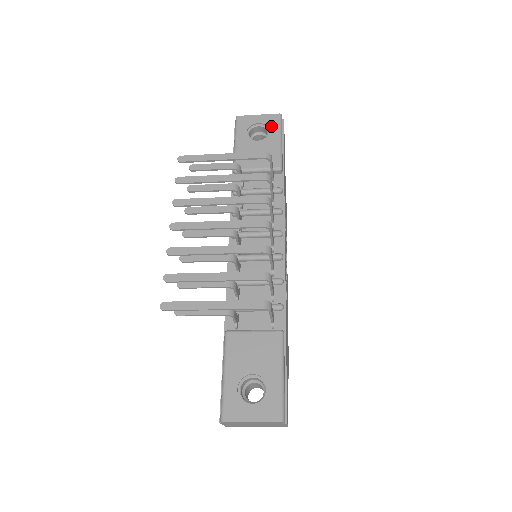
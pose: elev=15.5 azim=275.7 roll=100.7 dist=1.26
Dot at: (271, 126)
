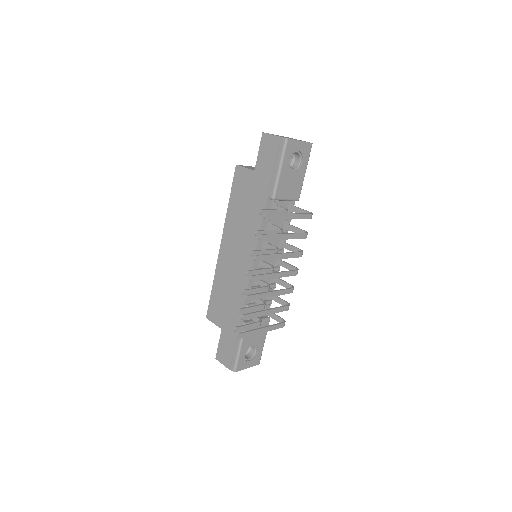
Dot at: (305, 156)
